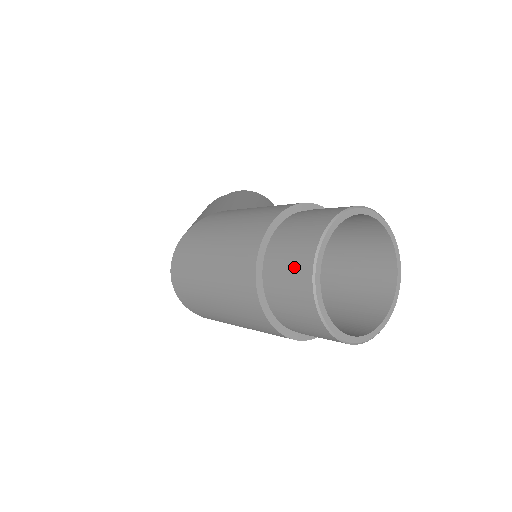
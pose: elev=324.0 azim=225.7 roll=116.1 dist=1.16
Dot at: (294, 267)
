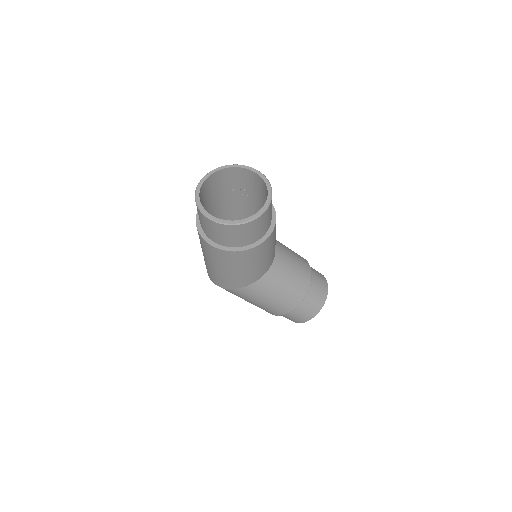
Dot at: occluded
